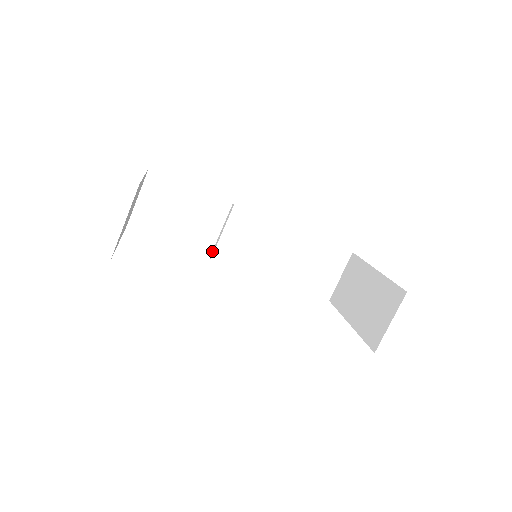
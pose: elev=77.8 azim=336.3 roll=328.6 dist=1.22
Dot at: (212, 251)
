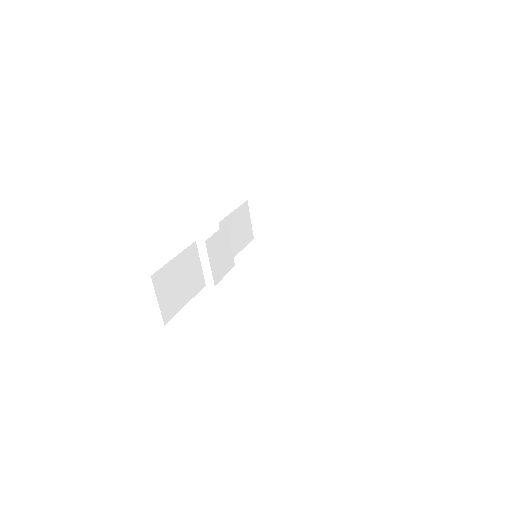
Dot at: (205, 281)
